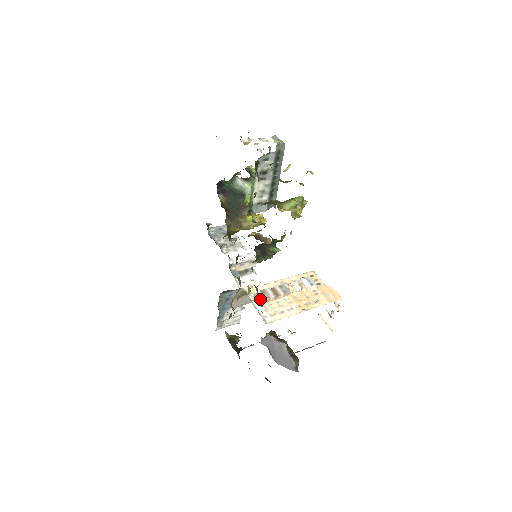
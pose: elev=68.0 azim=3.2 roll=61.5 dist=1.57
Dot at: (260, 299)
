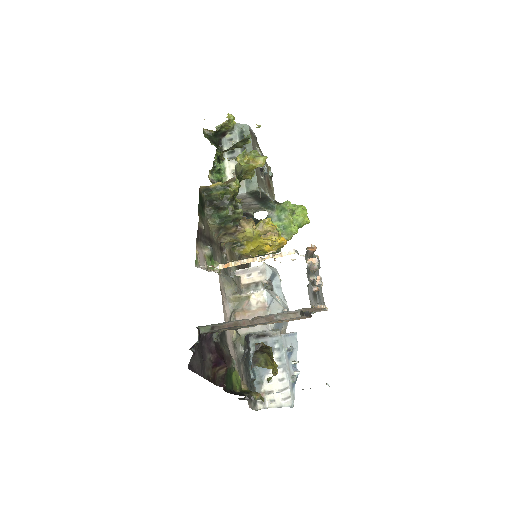
Dot at: (219, 266)
